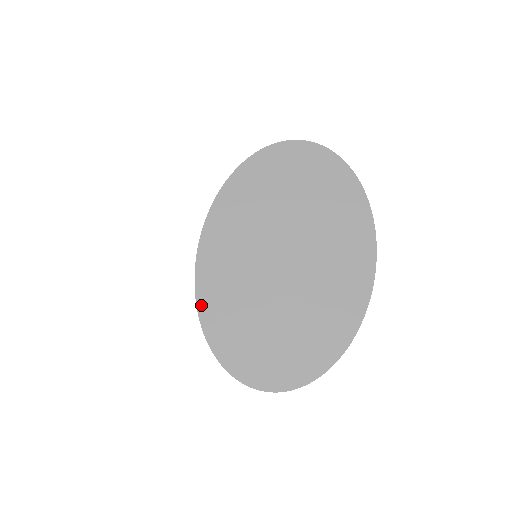
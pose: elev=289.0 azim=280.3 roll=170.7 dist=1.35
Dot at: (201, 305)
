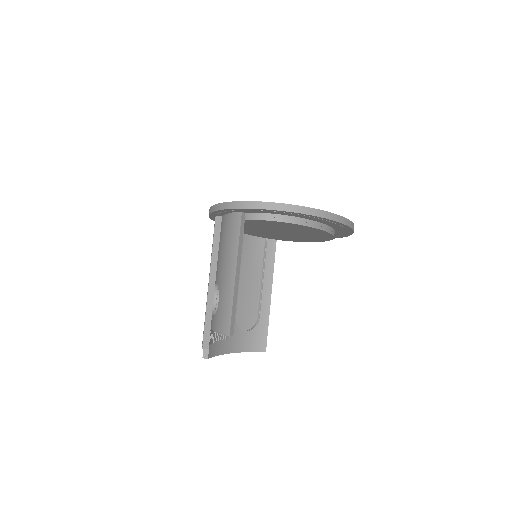
Dot at: occluded
